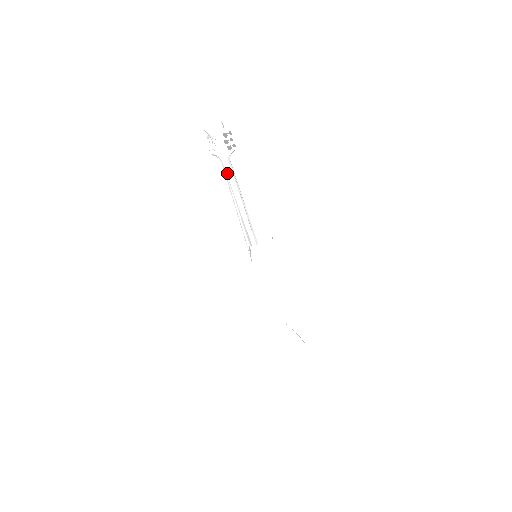
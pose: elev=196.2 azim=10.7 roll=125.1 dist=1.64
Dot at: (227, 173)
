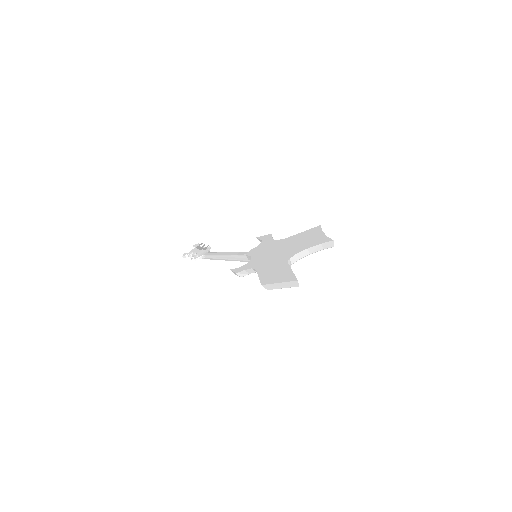
Dot at: (210, 256)
